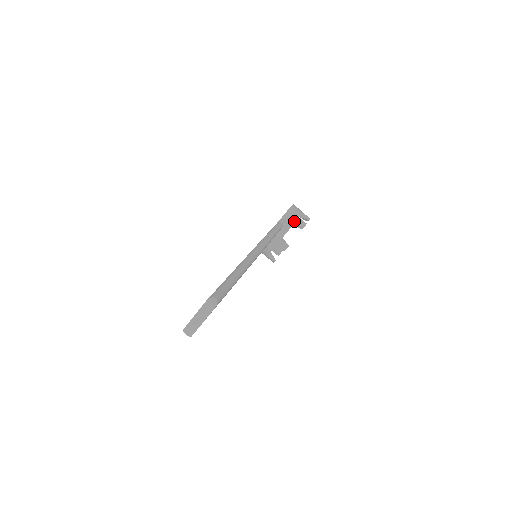
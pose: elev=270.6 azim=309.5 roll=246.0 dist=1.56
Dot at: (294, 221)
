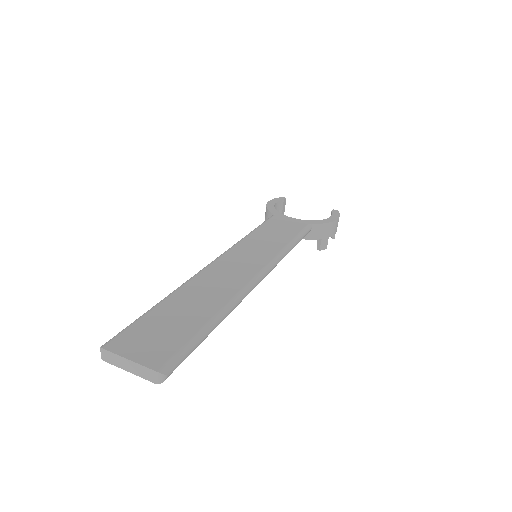
Dot at: (322, 237)
